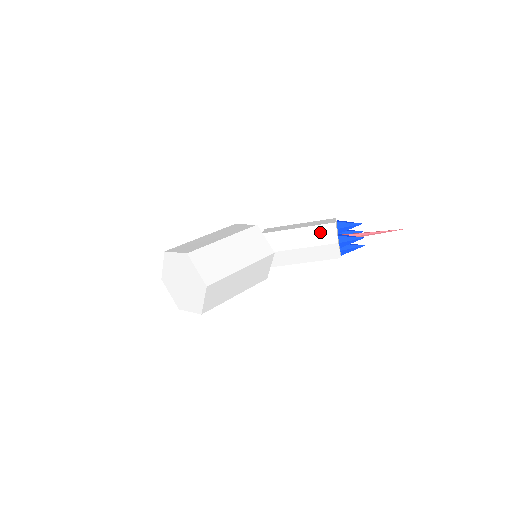
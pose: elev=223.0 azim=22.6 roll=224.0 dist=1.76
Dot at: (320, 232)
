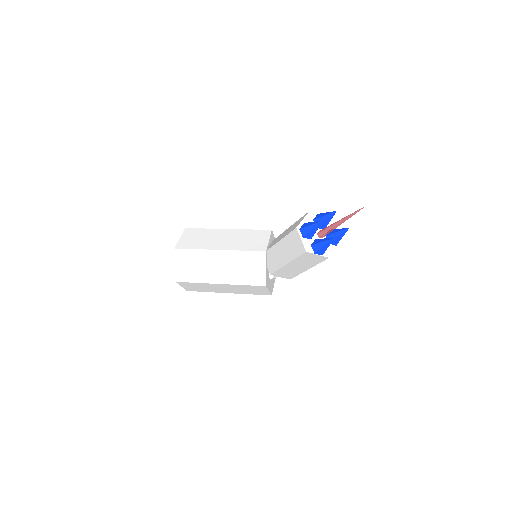
Dot at: (296, 223)
